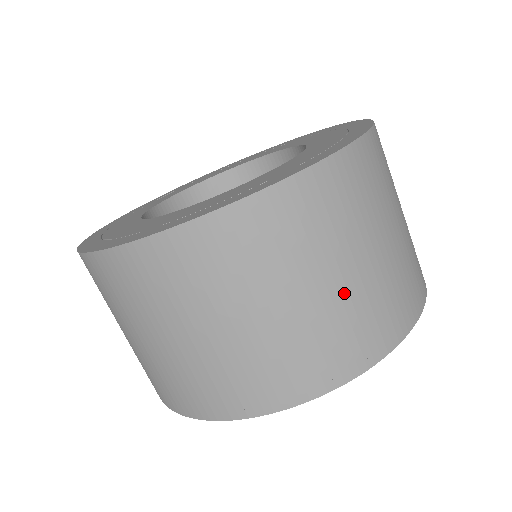
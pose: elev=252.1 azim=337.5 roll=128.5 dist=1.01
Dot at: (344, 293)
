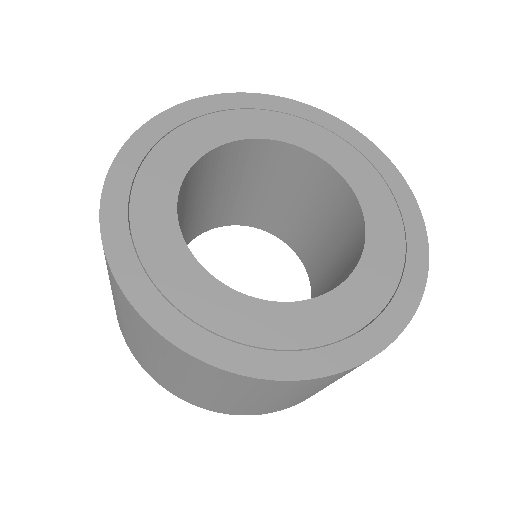
Dot at: occluded
